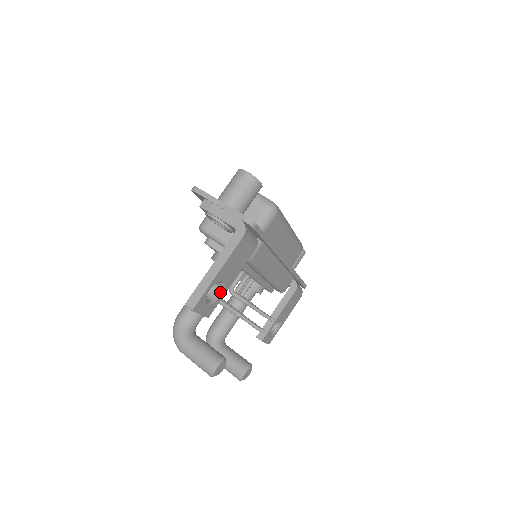
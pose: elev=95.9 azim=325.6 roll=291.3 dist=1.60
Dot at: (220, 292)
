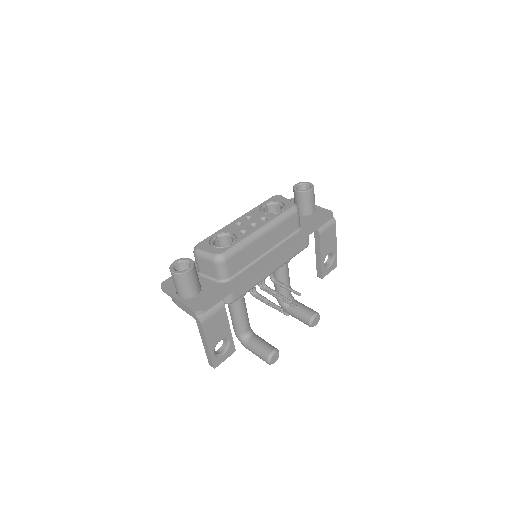
Dot at: (227, 340)
